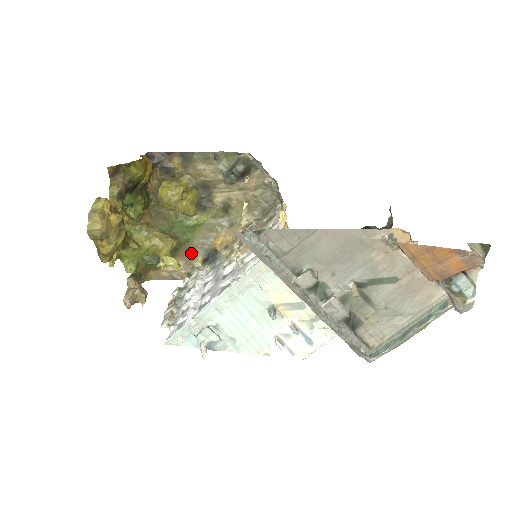
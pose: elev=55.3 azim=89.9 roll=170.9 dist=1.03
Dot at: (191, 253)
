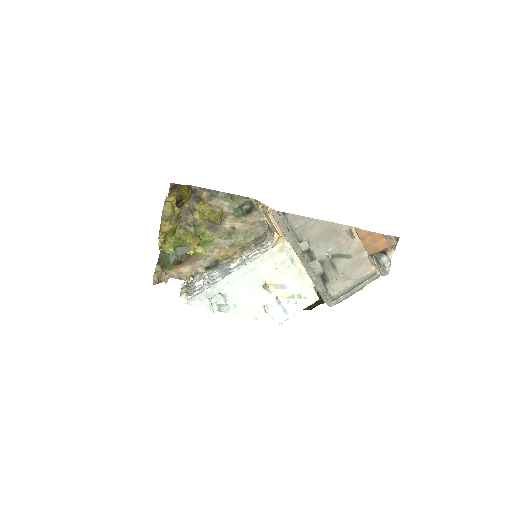
Dot at: (198, 261)
